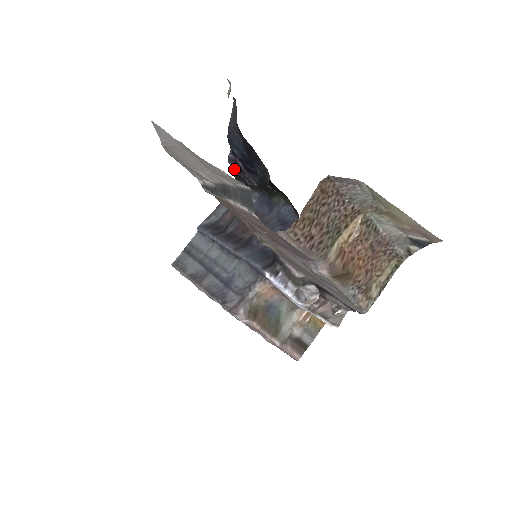
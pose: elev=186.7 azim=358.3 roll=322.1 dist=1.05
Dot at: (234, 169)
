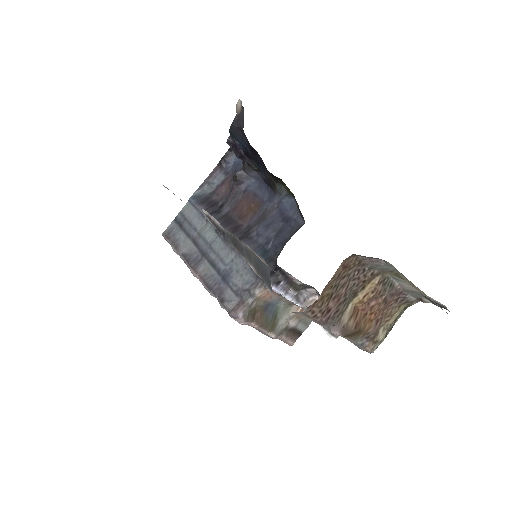
Dot at: occluded
